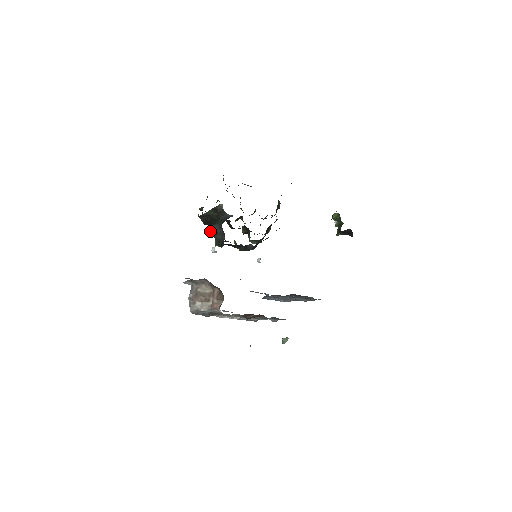
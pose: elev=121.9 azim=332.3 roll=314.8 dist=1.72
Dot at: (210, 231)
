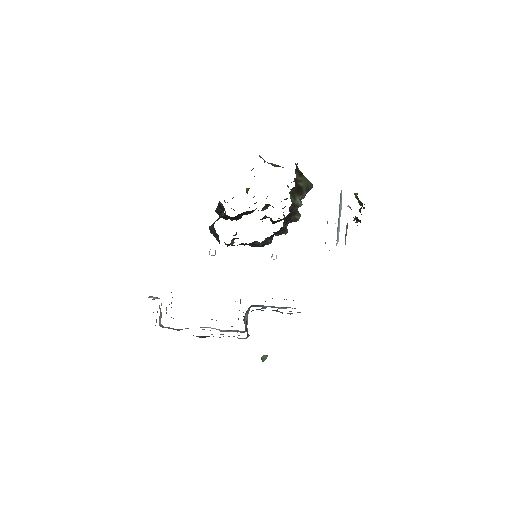
Dot at: (210, 232)
